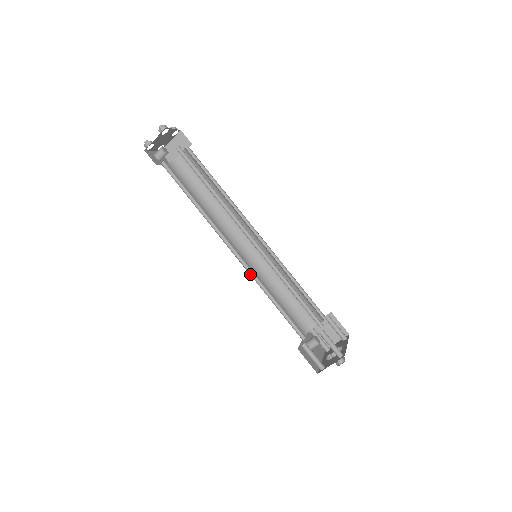
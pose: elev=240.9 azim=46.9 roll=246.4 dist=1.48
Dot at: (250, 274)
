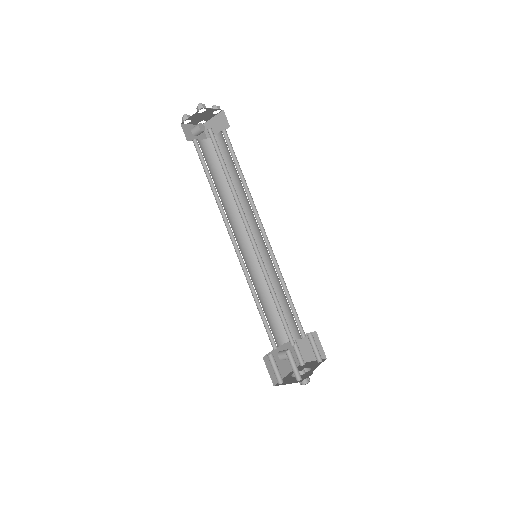
Dot at: (244, 272)
